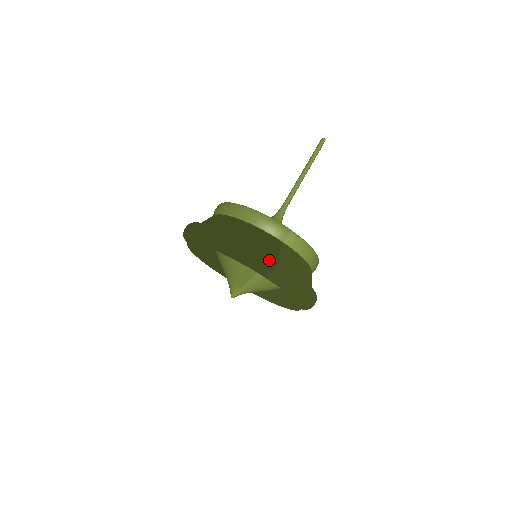
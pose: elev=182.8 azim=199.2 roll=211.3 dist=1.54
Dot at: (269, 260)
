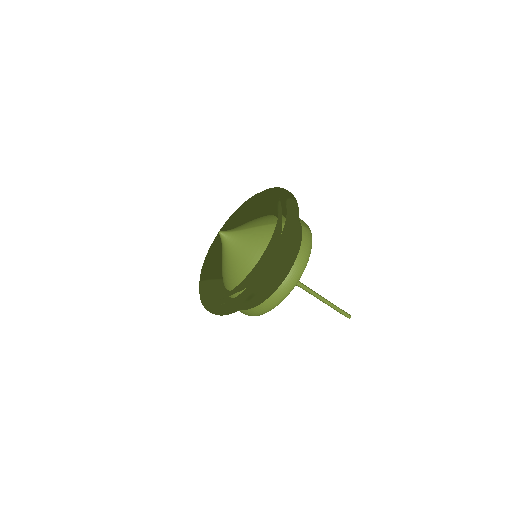
Dot at: (294, 197)
